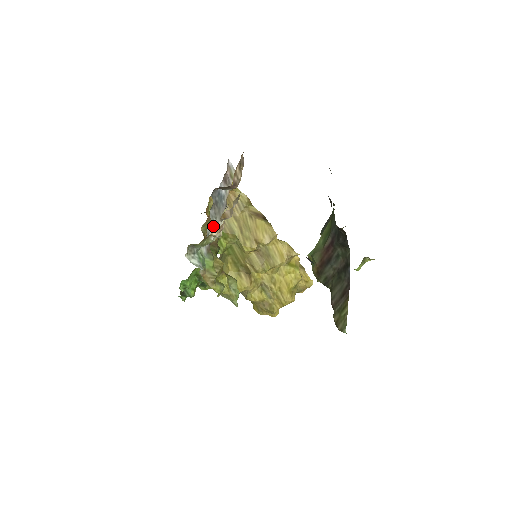
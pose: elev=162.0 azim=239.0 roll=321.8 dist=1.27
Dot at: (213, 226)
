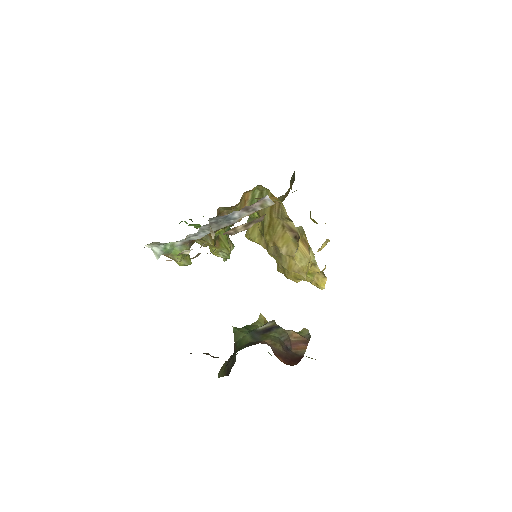
Dot at: (201, 233)
